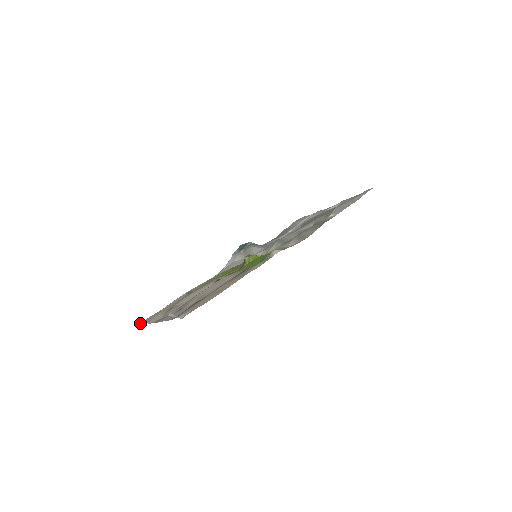
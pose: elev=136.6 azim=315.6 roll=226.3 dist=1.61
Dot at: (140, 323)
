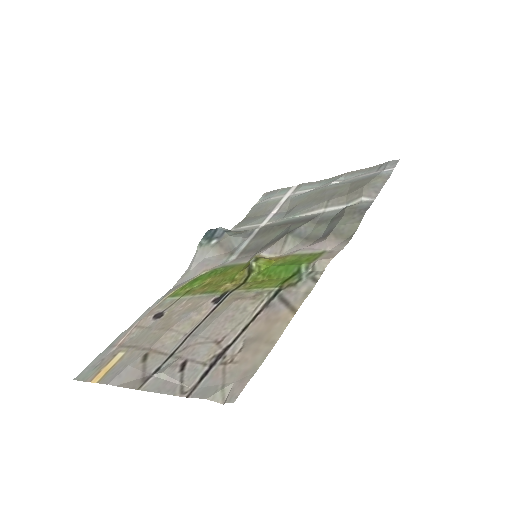
Dot at: (81, 374)
